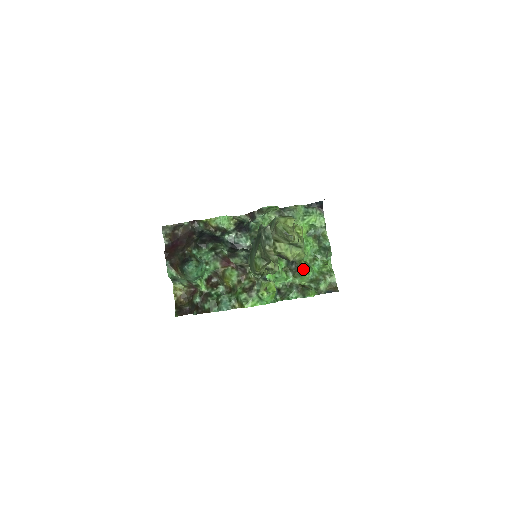
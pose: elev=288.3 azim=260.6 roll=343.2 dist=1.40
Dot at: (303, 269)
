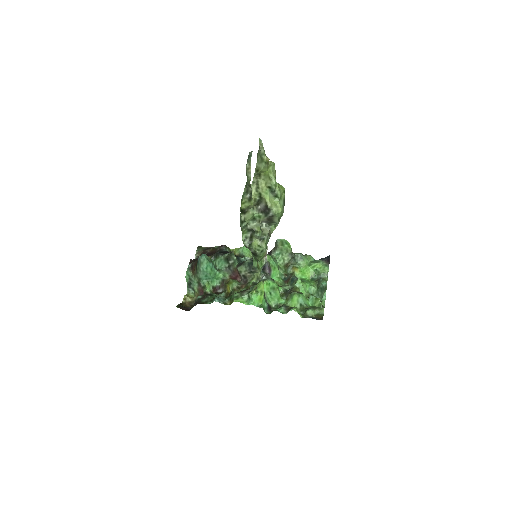
Dot at: (296, 292)
